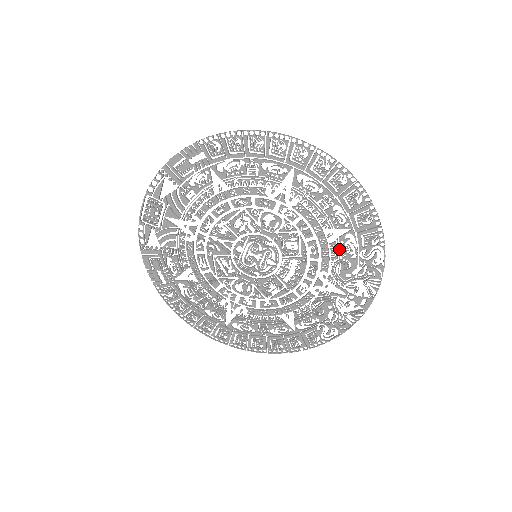
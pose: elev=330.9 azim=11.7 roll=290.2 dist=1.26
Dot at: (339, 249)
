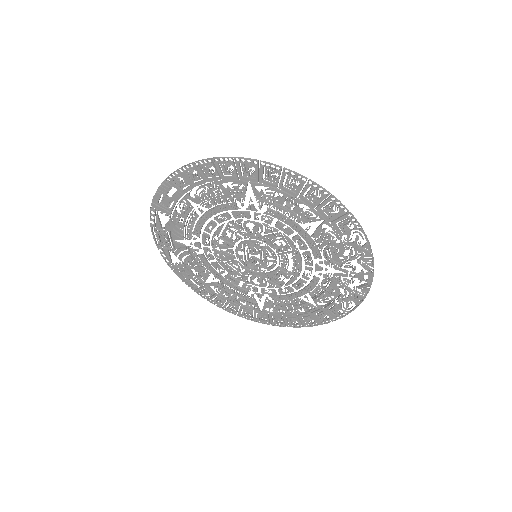
Dot at: (322, 238)
